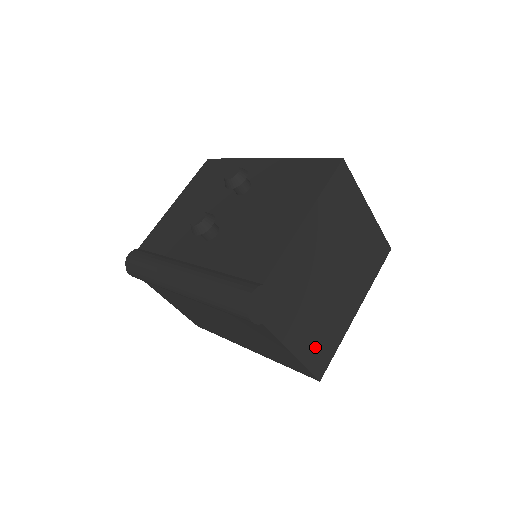
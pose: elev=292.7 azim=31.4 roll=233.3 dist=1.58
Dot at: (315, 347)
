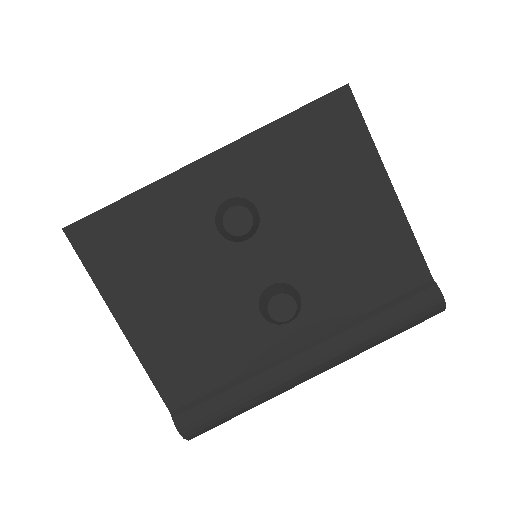
Dot at: occluded
